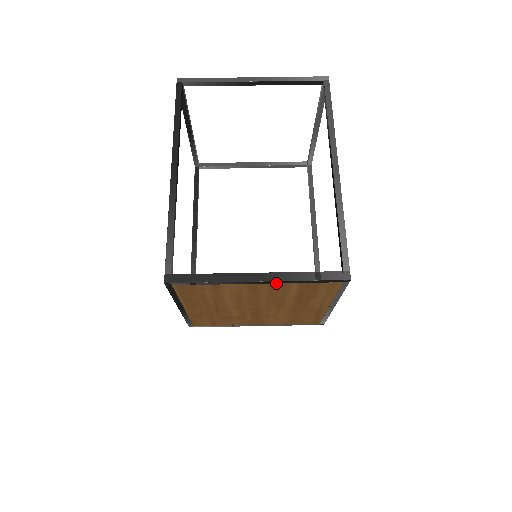
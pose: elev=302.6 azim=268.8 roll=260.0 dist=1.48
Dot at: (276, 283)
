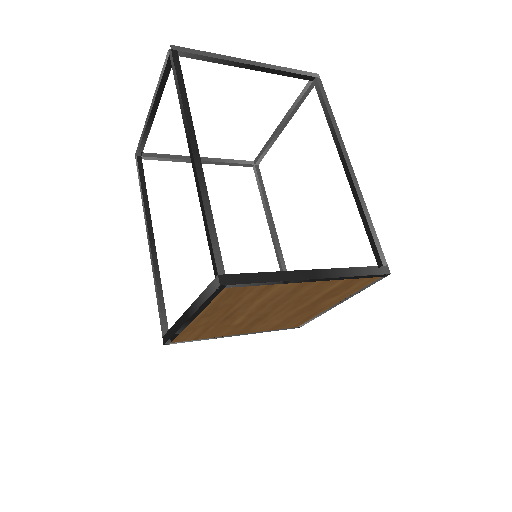
Dot at: (327, 280)
